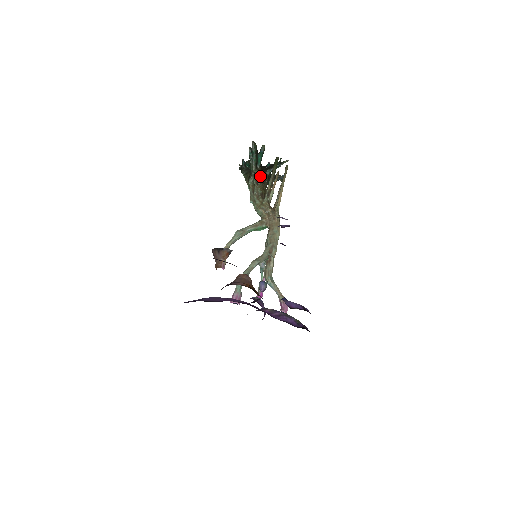
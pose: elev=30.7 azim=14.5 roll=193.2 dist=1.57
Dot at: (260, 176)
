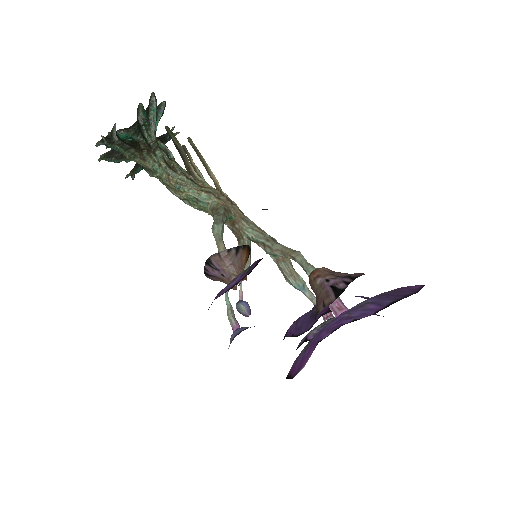
Dot at: (167, 149)
